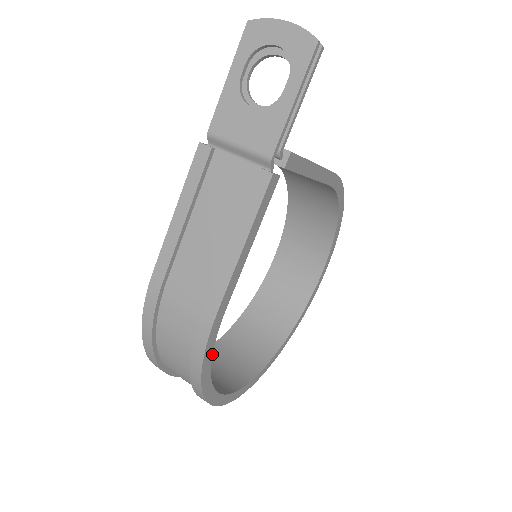
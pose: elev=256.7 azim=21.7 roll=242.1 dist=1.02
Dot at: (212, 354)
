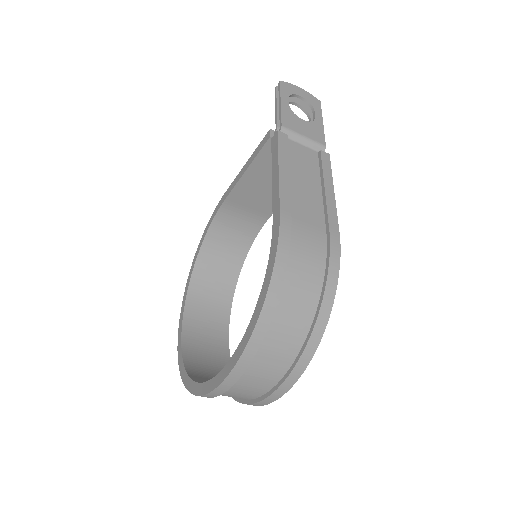
Dot at: occluded
